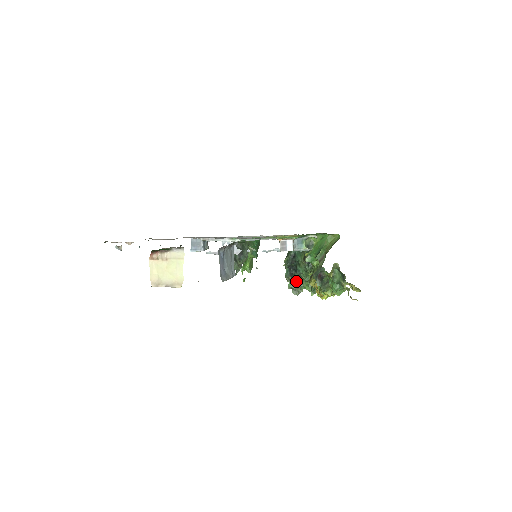
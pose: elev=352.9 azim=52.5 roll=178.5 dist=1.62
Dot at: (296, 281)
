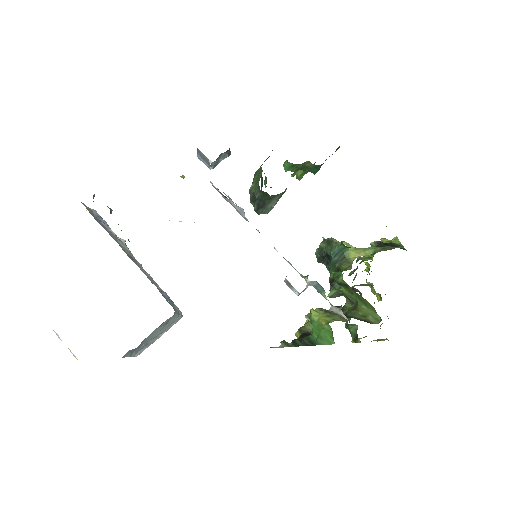
Dot at: occluded
